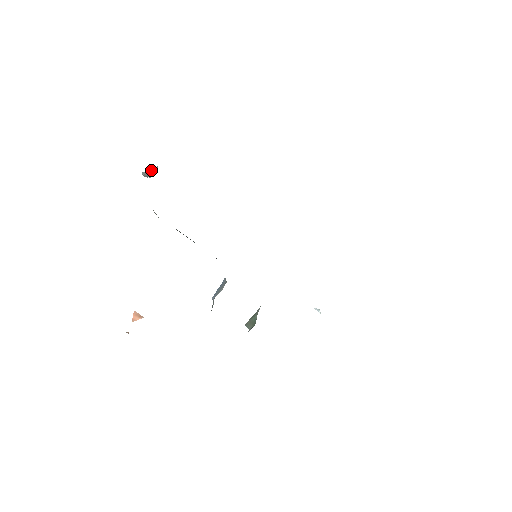
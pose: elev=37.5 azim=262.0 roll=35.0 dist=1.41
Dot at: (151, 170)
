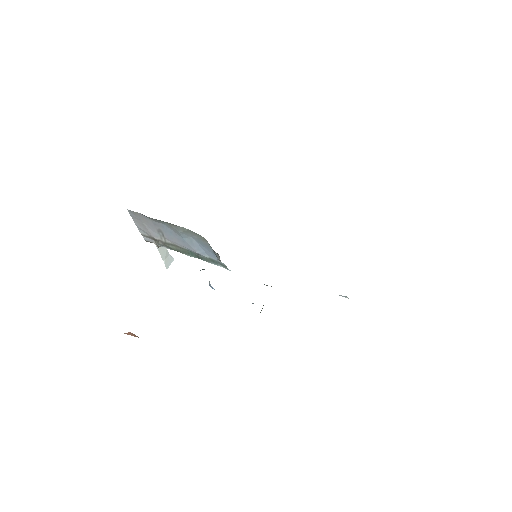
Dot at: (163, 247)
